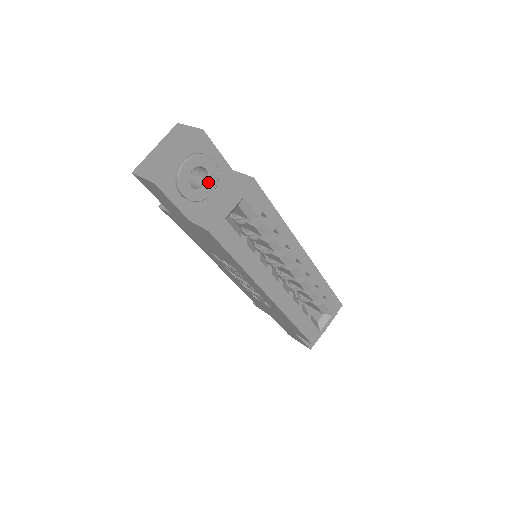
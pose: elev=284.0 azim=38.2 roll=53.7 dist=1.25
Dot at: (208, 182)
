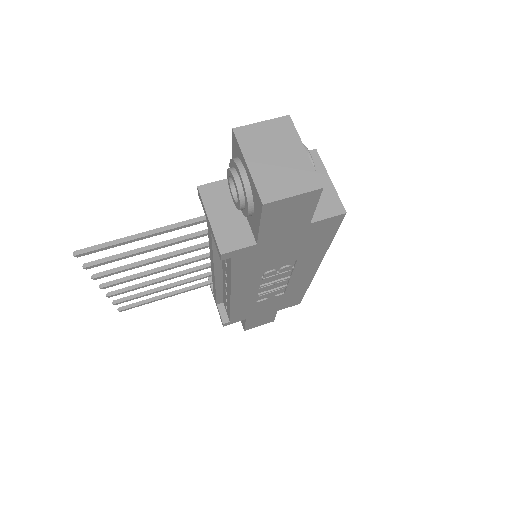
Dot at: occluded
